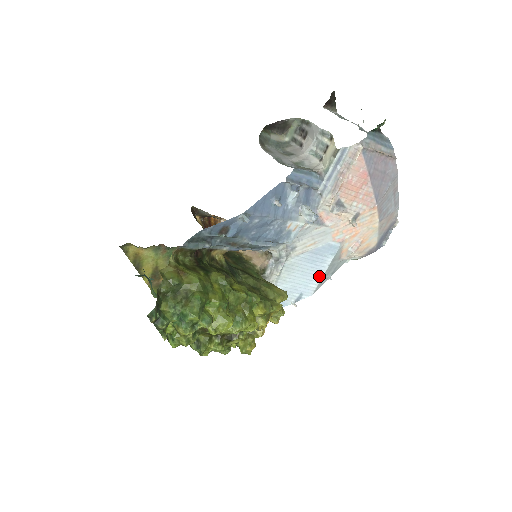
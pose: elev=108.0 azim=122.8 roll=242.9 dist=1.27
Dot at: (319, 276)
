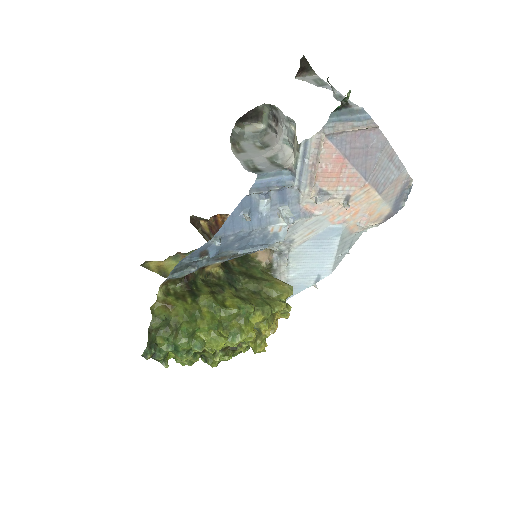
Dot at: (331, 257)
